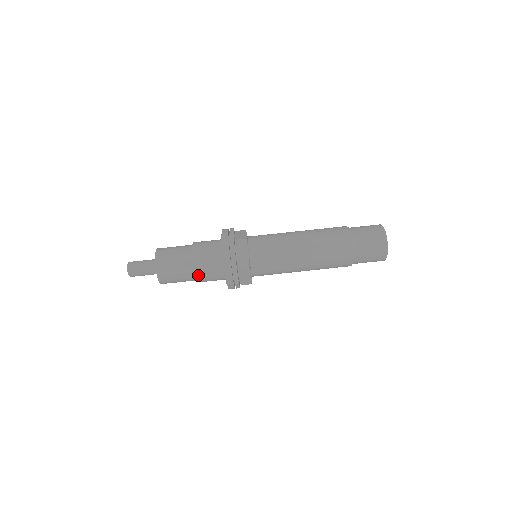
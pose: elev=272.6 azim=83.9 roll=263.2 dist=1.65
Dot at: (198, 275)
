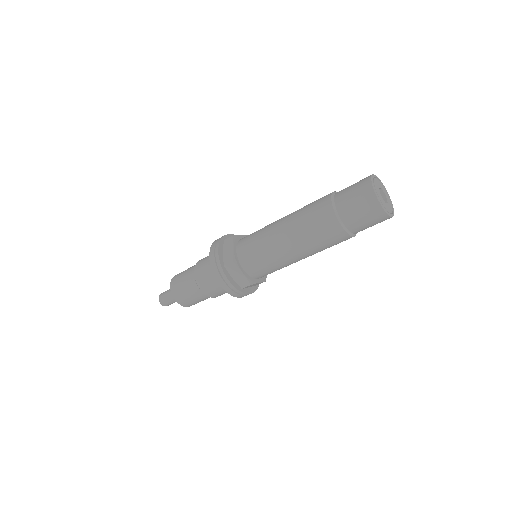
Dot at: (215, 297)
